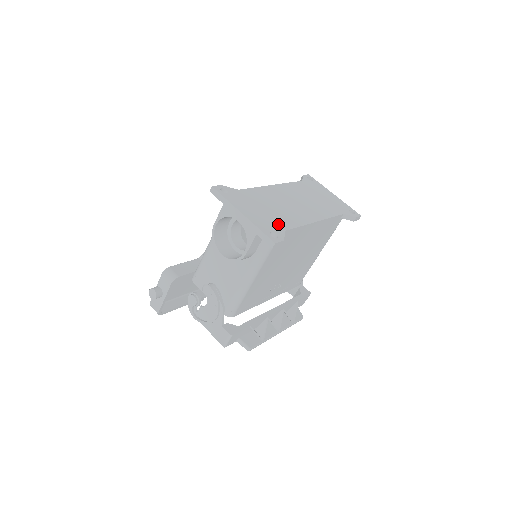
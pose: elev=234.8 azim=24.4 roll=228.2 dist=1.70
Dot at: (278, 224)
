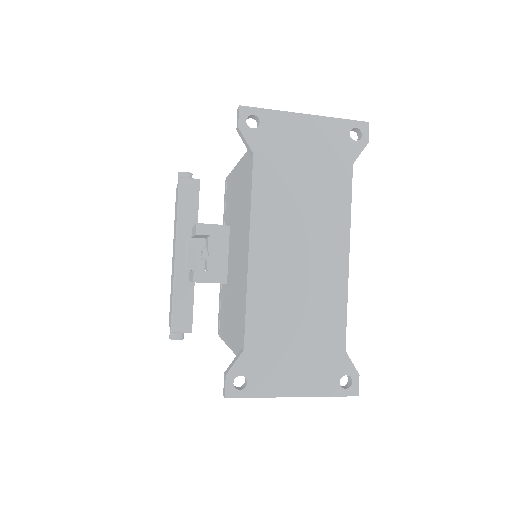
Dot at: (331, 350)
